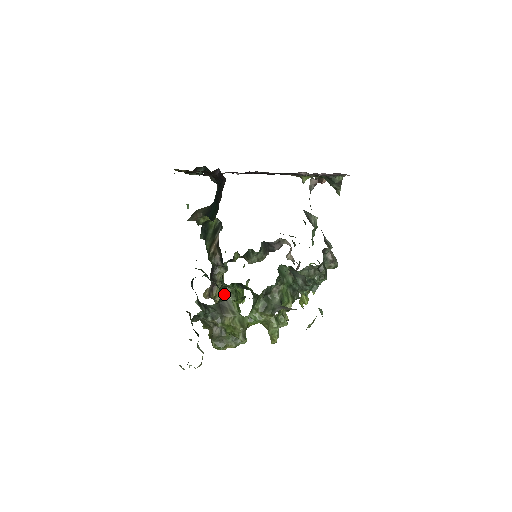
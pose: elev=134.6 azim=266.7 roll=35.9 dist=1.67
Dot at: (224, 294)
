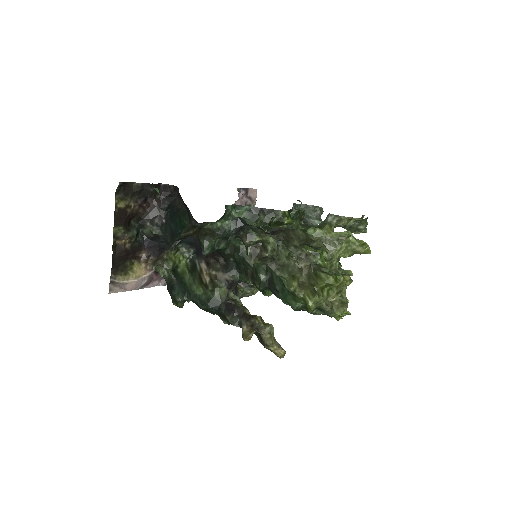
Dot at: occluded
